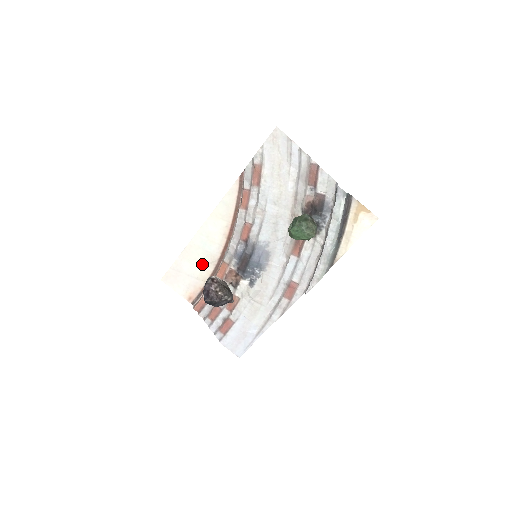
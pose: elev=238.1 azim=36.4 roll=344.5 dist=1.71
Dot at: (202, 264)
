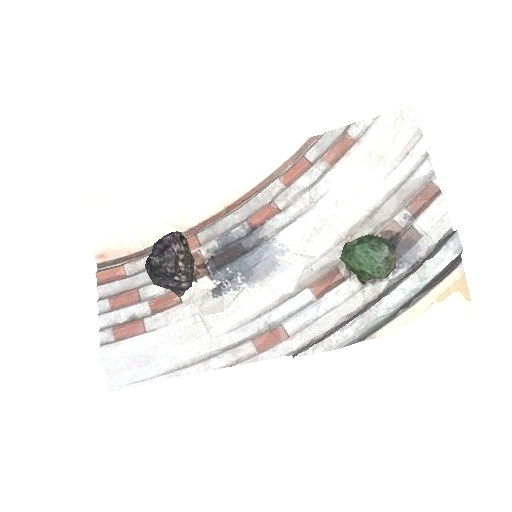
Dot at: (160, 219)
